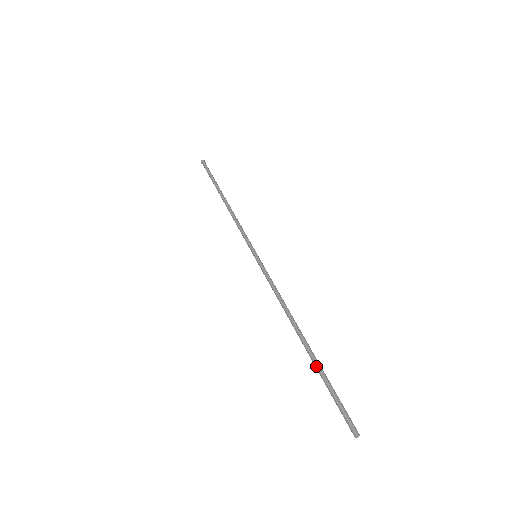
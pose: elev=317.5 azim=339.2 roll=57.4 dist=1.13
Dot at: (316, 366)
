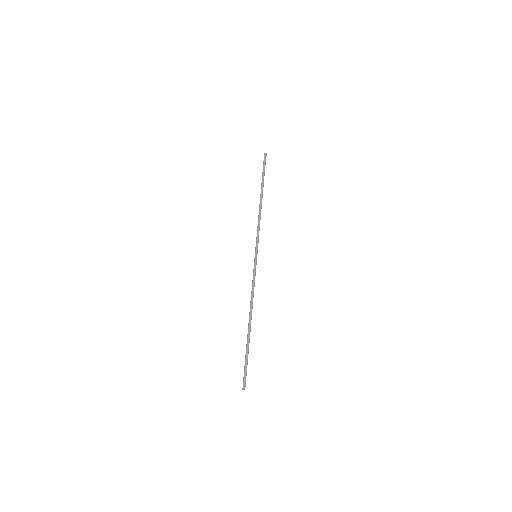
Dot at: (246, 344)
